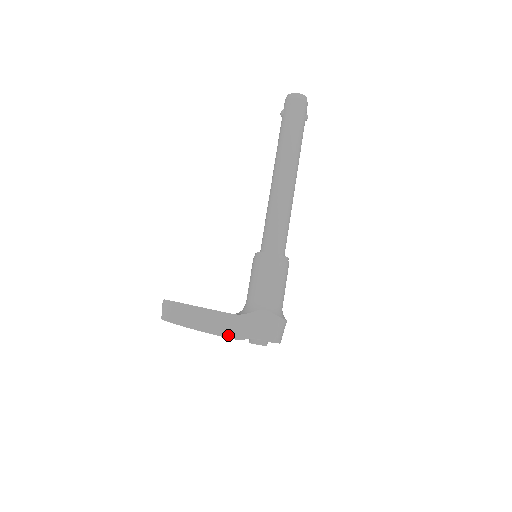
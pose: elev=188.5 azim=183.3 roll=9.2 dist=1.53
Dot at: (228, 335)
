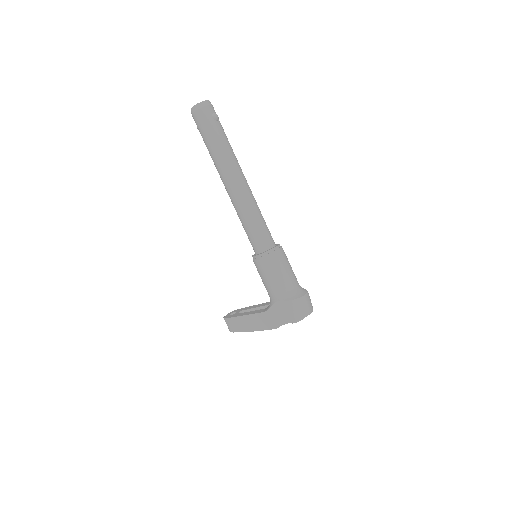
Dot at: (268, 328)
